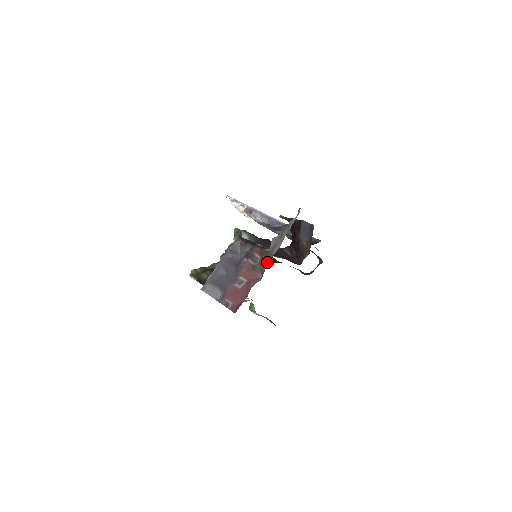
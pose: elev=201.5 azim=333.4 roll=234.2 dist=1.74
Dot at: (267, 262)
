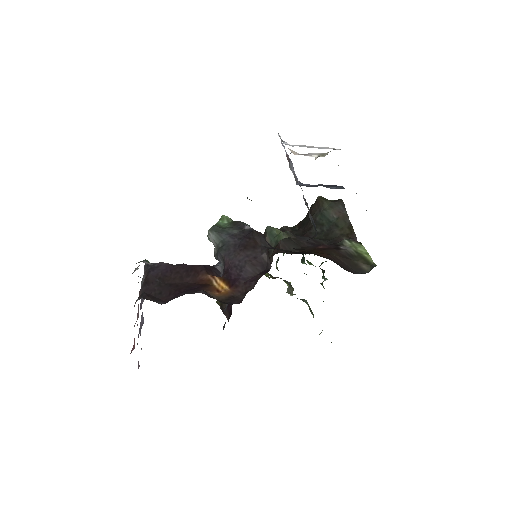
Dot at: occluded
